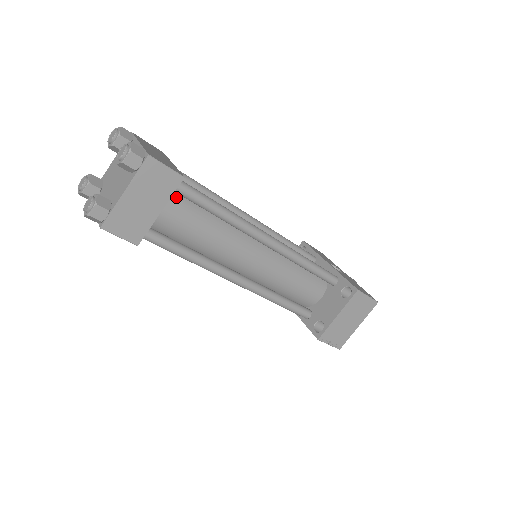
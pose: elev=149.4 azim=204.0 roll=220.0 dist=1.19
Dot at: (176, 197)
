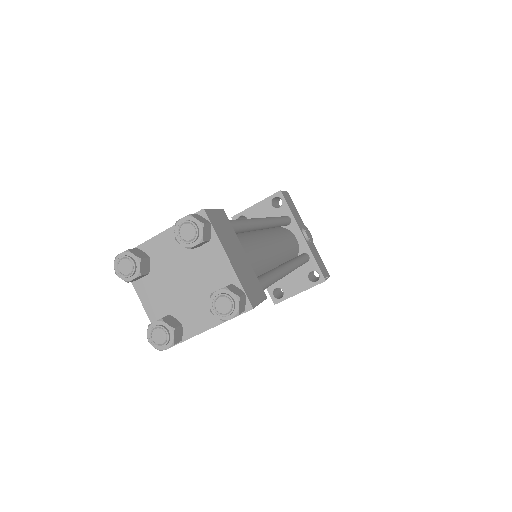
Dot at: occluded
